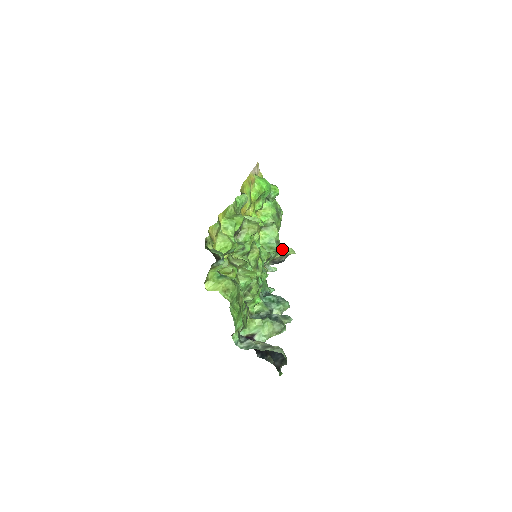
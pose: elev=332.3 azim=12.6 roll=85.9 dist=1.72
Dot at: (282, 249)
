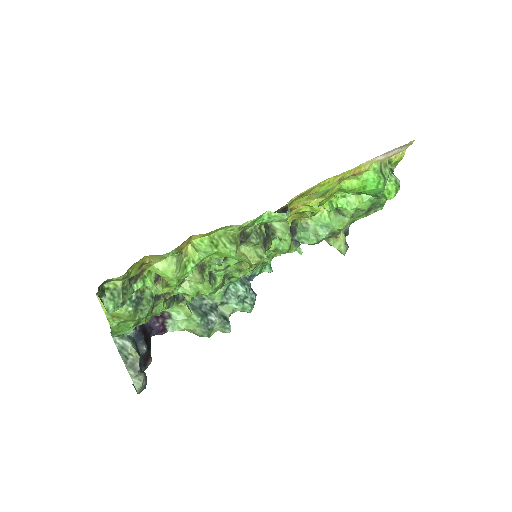
Dot at: (335, 239)
